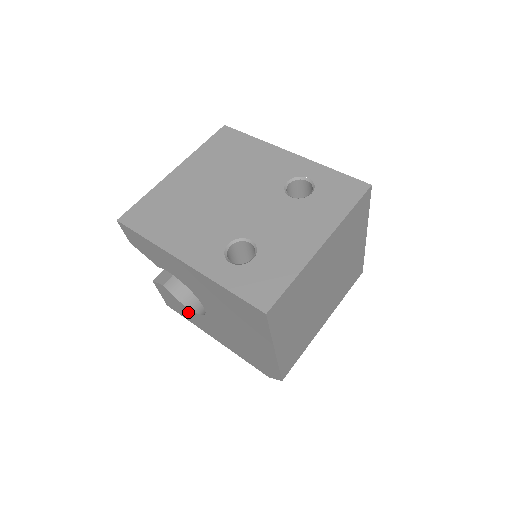
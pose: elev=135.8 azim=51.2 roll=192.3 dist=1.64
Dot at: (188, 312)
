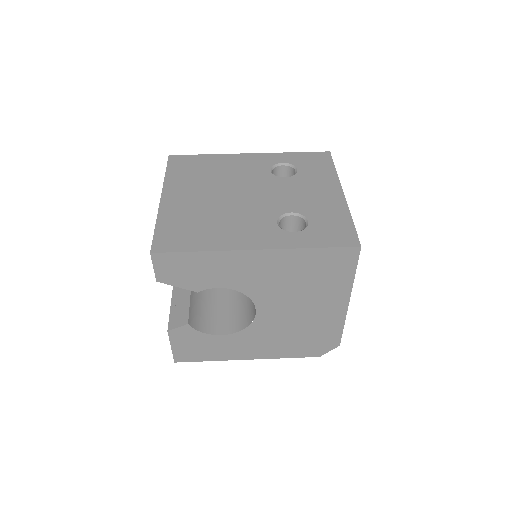
Dot at: (217, 343)
